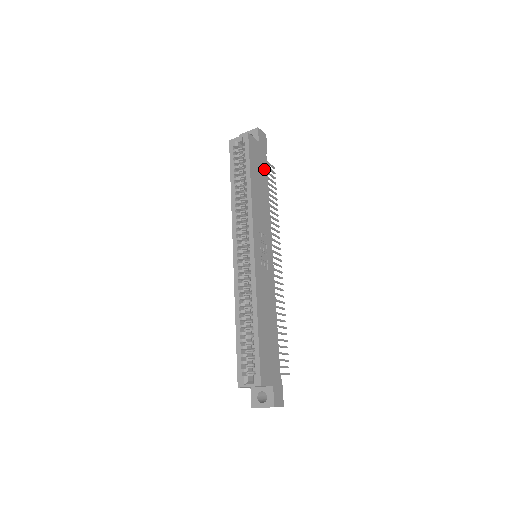
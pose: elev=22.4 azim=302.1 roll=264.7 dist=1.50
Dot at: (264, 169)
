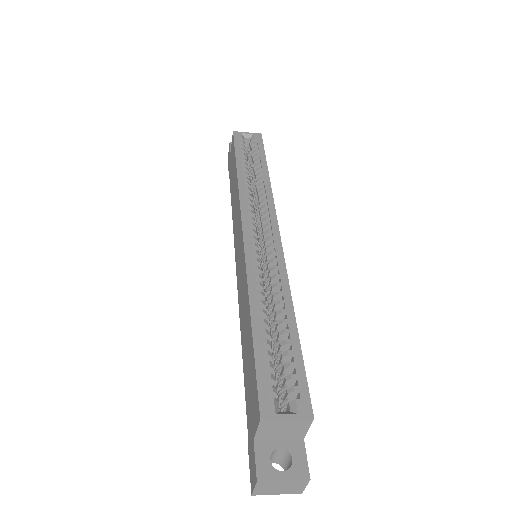
Dot at: occluded
